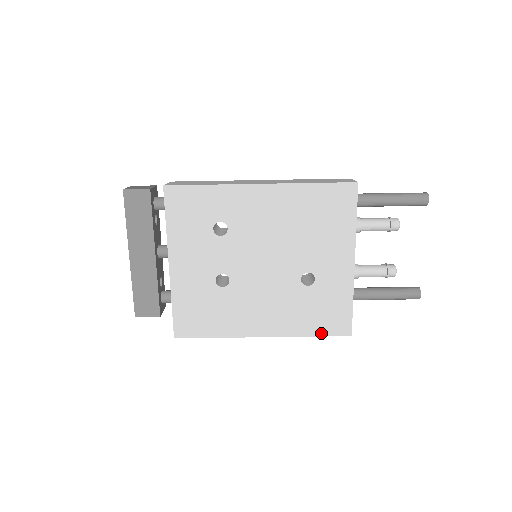
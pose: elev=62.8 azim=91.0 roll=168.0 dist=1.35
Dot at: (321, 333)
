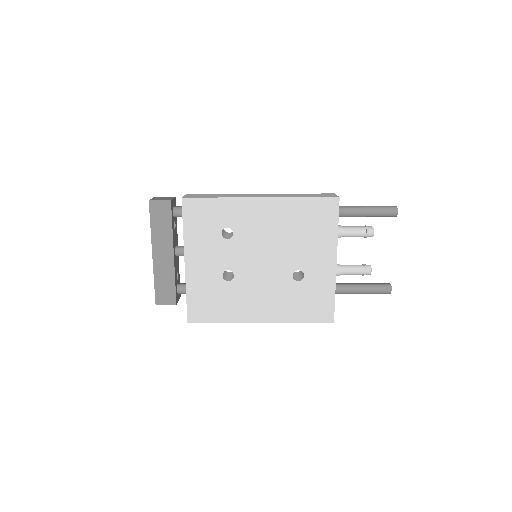
Dot at: (309, 320)
